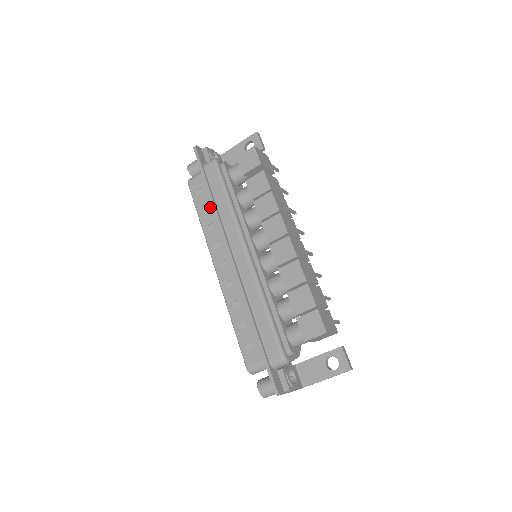
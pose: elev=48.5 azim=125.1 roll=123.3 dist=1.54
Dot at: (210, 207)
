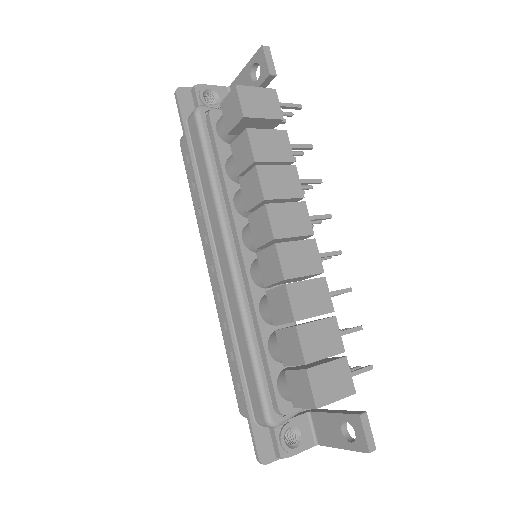
Dot at: occluded
